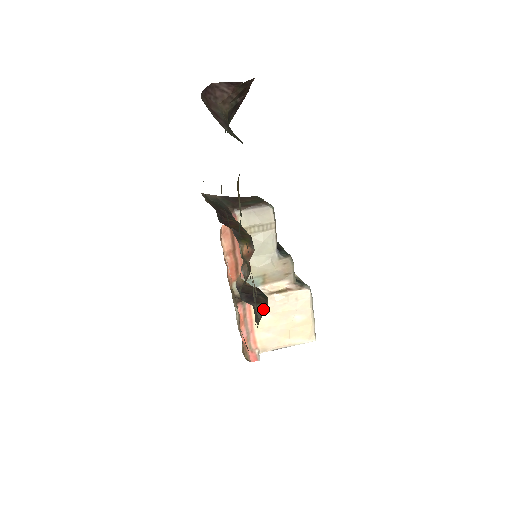
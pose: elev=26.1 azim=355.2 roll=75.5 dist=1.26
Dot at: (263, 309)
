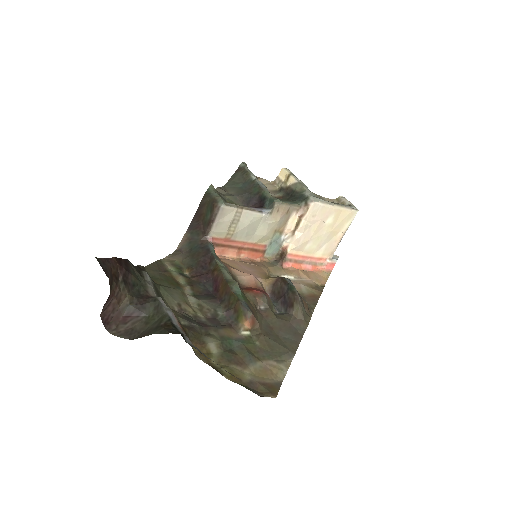
Dot at: (299, 308)
